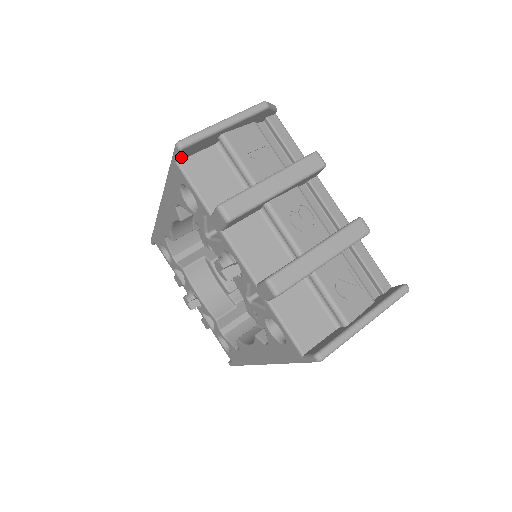
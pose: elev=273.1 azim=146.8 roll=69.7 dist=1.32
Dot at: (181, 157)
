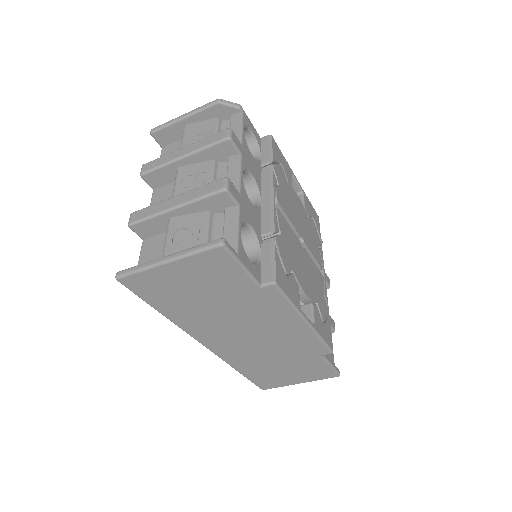
Dot at: (161, 143)
